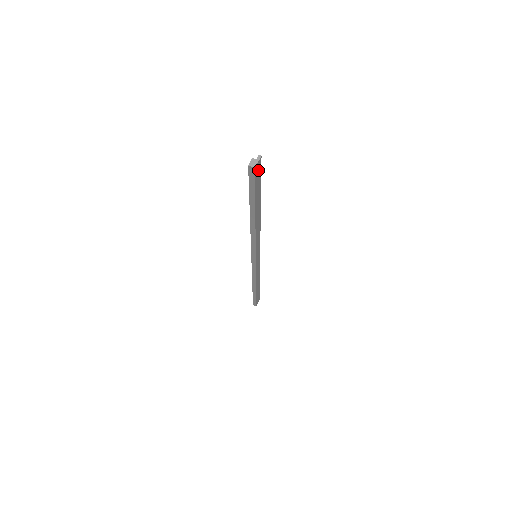
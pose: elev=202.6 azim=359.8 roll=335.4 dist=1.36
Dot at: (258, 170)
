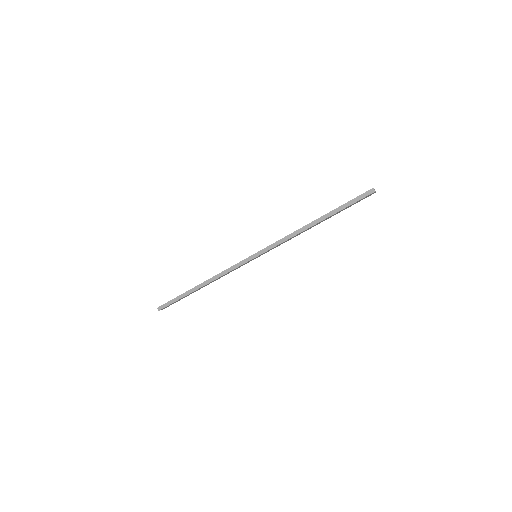
Dot at: (367, 196)
